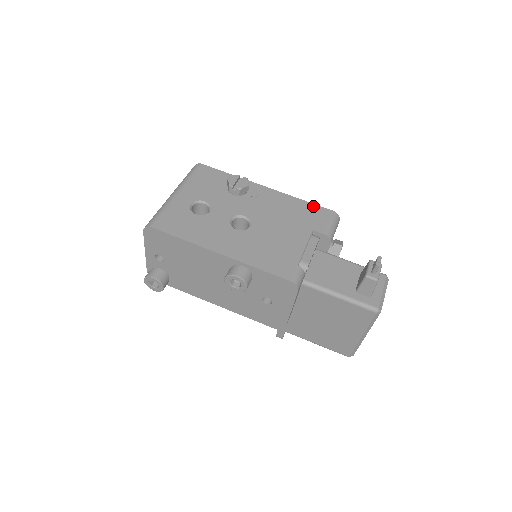
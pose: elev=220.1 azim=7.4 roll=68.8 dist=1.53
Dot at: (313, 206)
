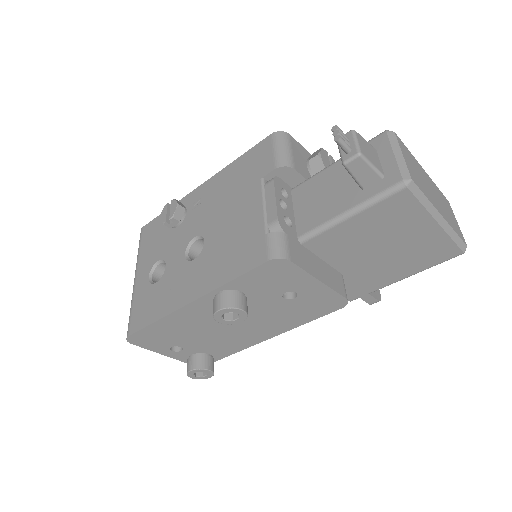
Dot at: (249, 153)
